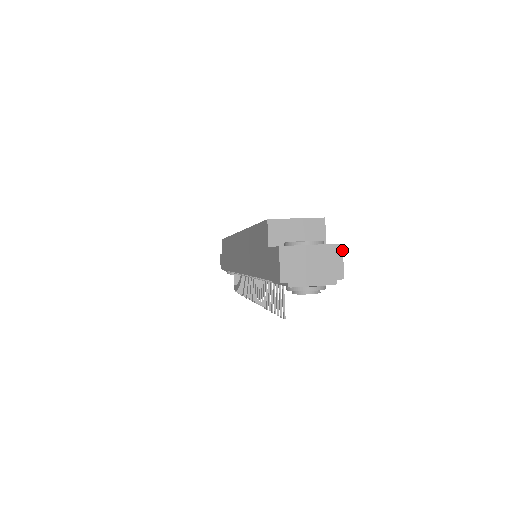
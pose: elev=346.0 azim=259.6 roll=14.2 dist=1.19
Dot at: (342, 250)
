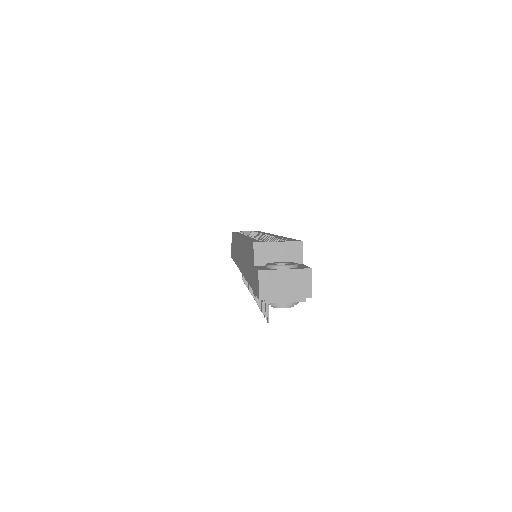
Dot at: (311, 274)
